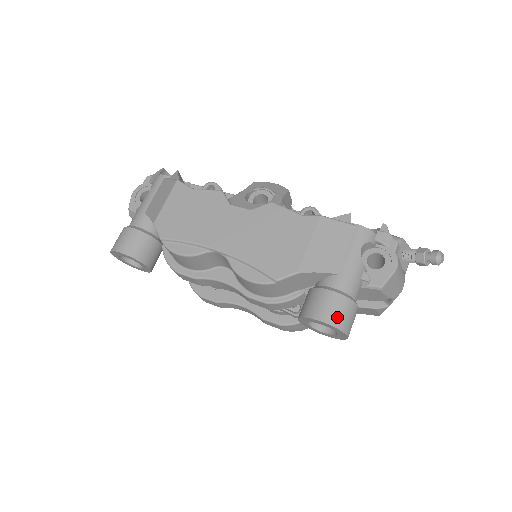
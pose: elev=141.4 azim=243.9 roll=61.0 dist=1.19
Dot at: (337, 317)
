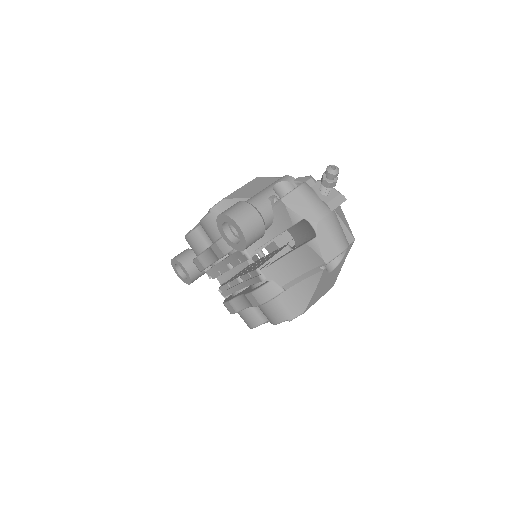
Dot at: (230, 210)
